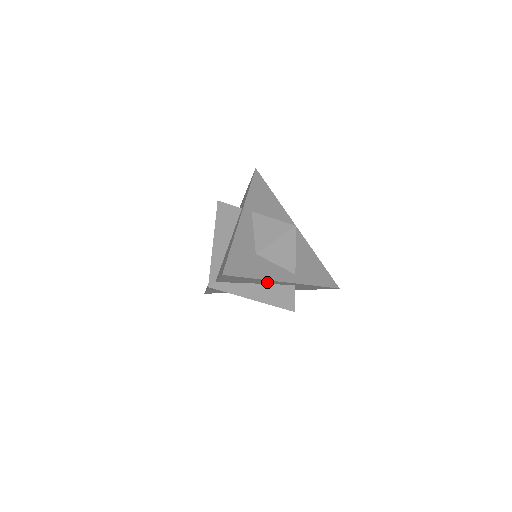
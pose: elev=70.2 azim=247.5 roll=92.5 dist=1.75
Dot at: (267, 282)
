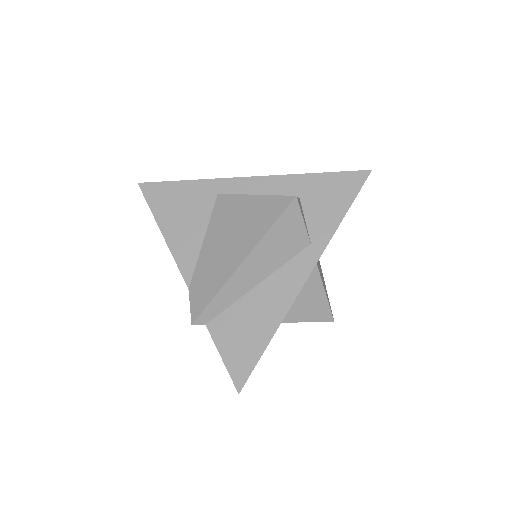
Dot at: occluded
